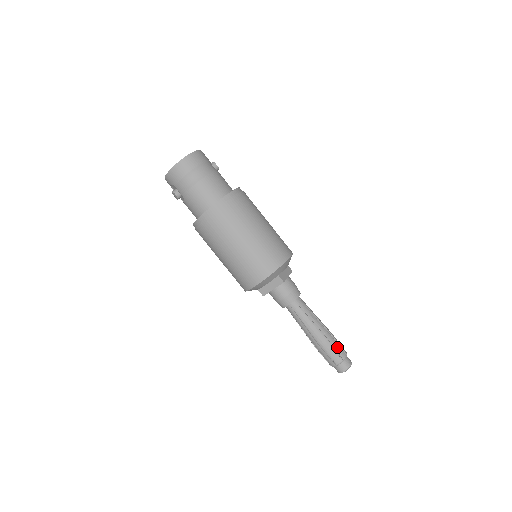
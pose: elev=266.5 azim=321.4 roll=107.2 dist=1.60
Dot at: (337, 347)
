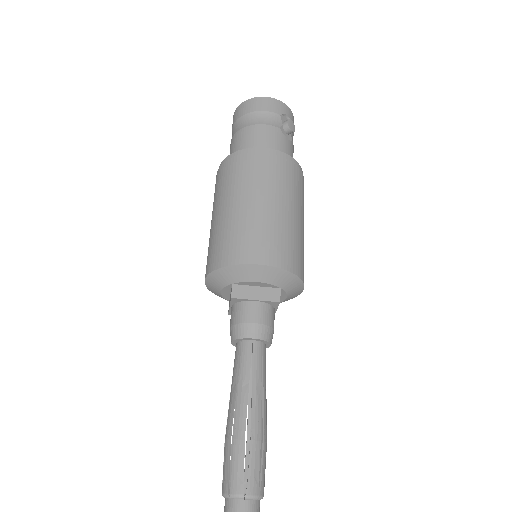
Dot at: (238, 464)
